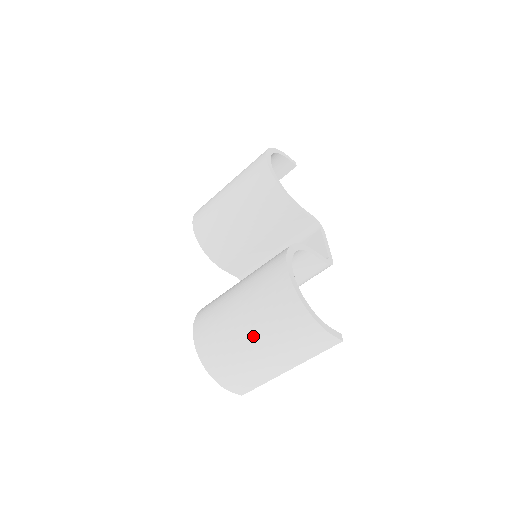
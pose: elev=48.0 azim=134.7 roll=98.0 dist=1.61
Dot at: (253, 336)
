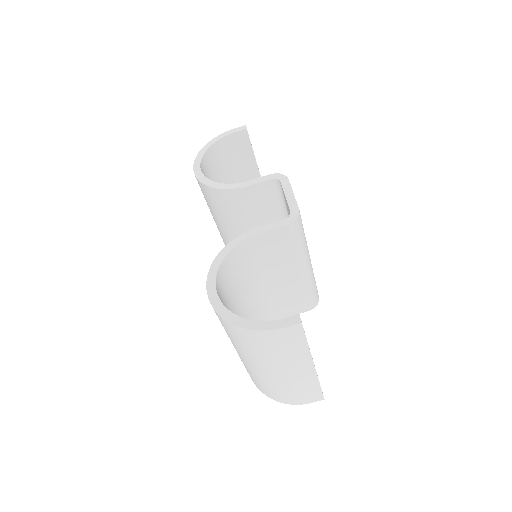
Dot at: (249, 362)
